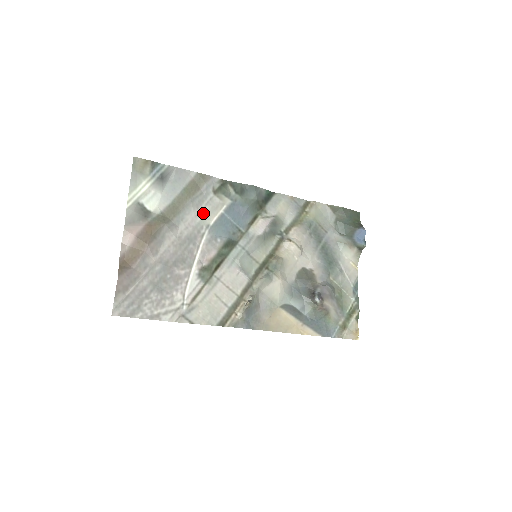
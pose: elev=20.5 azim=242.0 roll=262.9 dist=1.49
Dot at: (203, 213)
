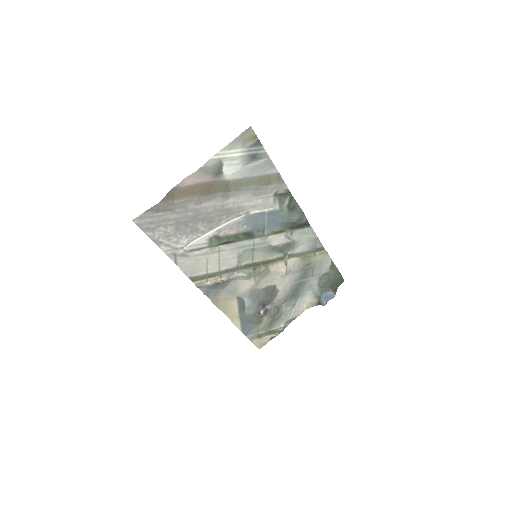
Dot at: (254, 202)
